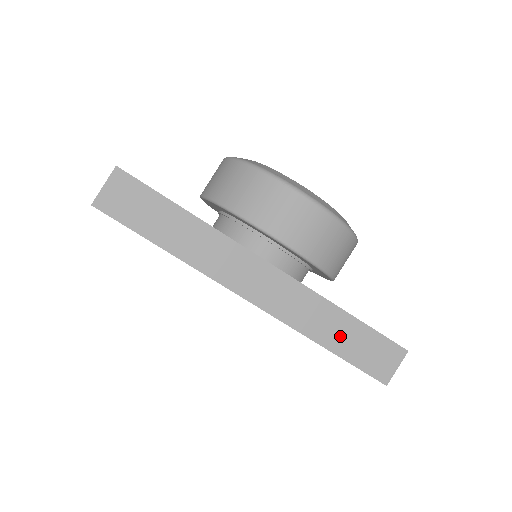
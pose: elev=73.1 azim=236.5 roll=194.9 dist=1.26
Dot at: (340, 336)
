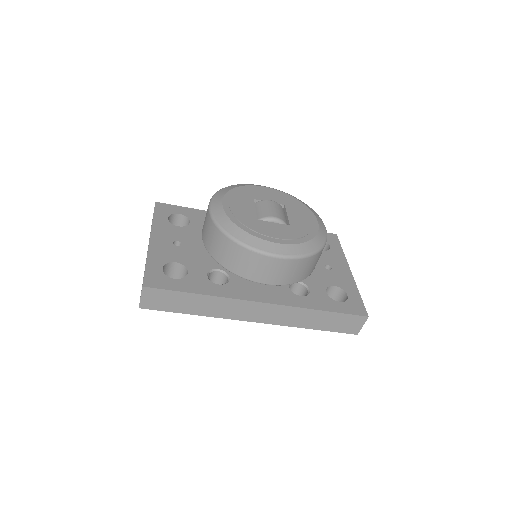
Dot at: (320, 322)
